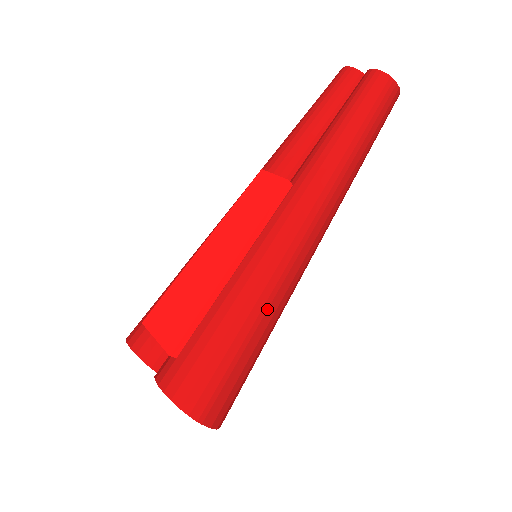
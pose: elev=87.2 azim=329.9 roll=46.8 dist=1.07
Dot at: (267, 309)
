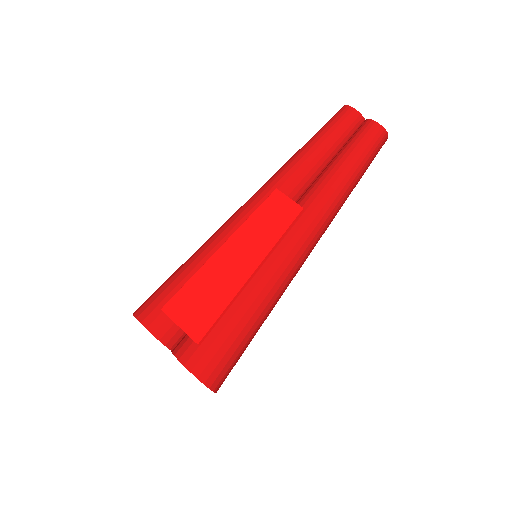
Dot at: (272, 308)
